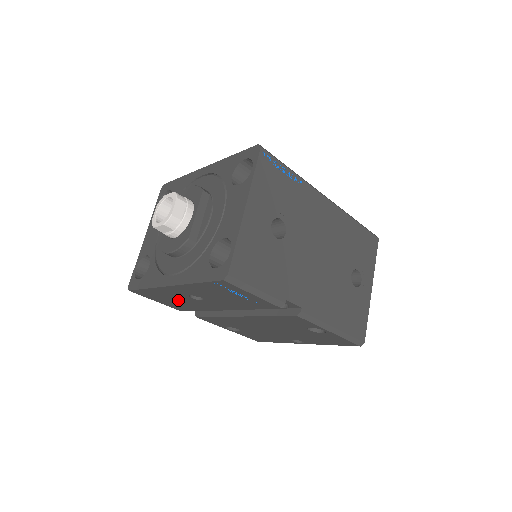
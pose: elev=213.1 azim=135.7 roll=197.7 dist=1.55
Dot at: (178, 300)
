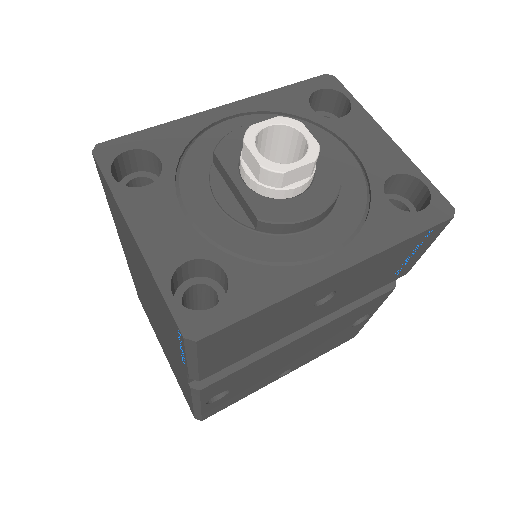
Dot at: (268, 329)
